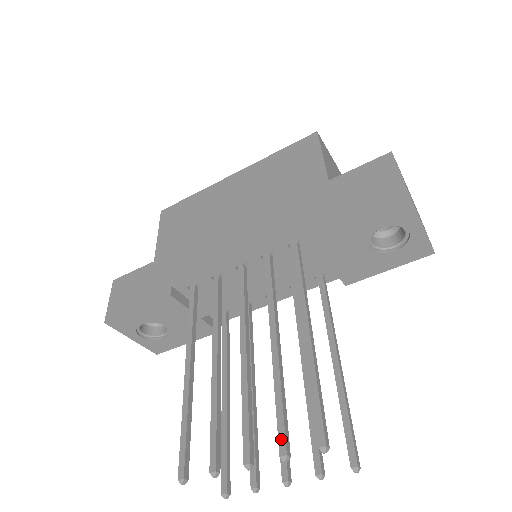
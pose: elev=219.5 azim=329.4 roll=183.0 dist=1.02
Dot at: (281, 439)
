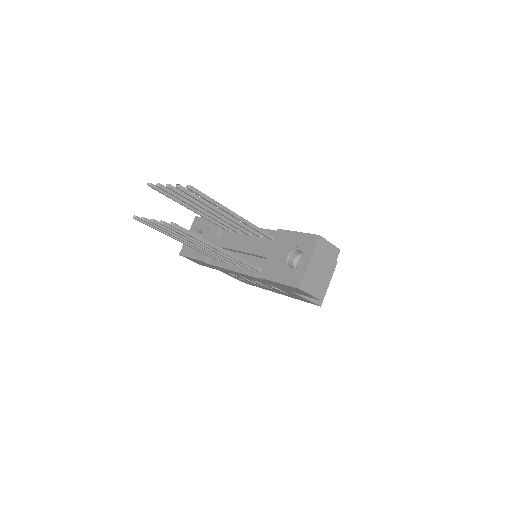
Dot at: (184, 188)
